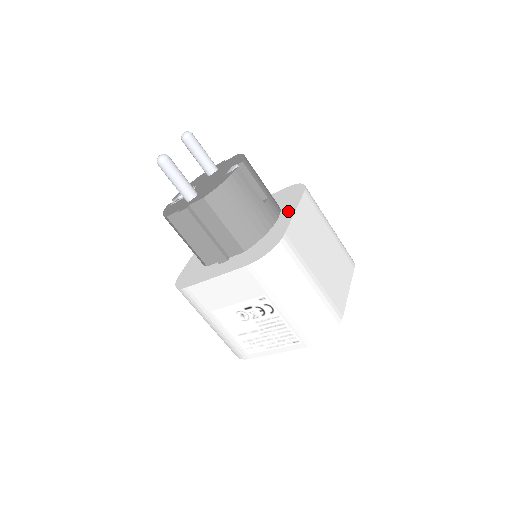
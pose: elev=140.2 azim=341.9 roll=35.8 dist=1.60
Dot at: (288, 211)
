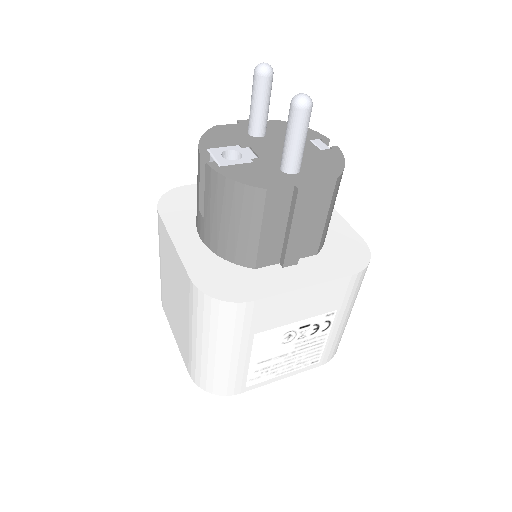
Dot at: occluded
